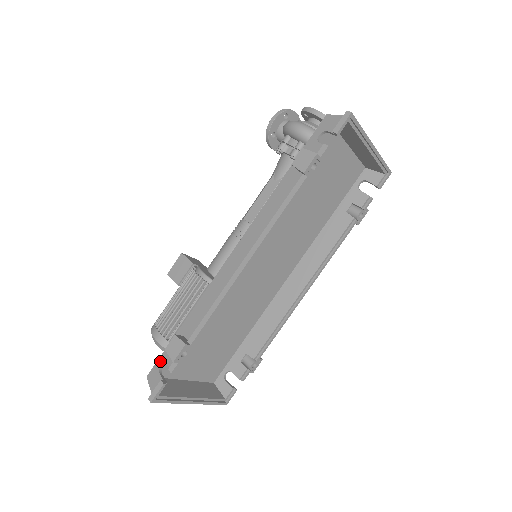
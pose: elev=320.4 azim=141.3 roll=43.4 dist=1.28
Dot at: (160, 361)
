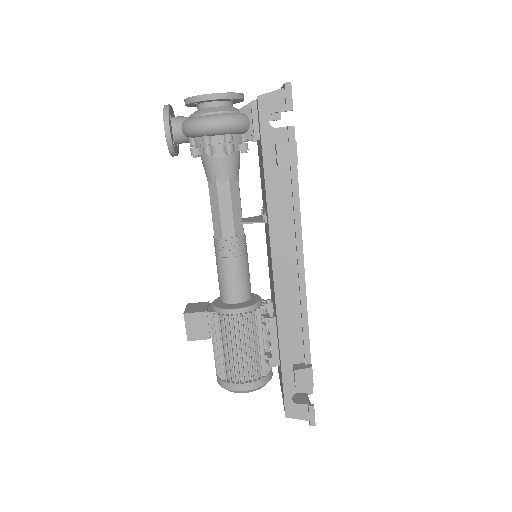
Dot at: (288, 398)
